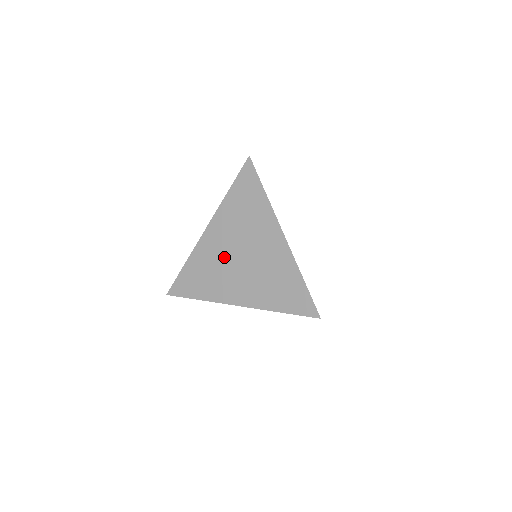
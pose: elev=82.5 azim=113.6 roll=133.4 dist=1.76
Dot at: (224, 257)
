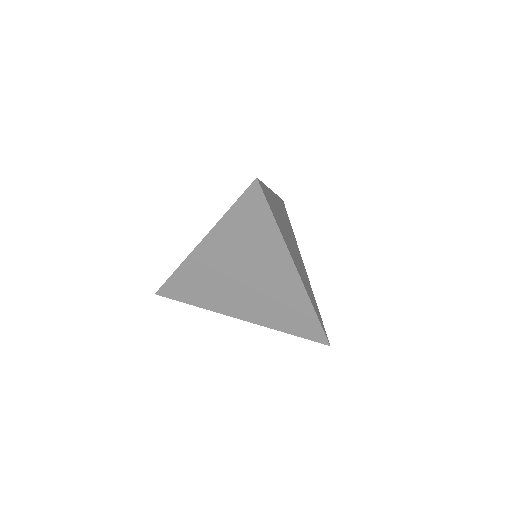
Dot at: (223, 276)
